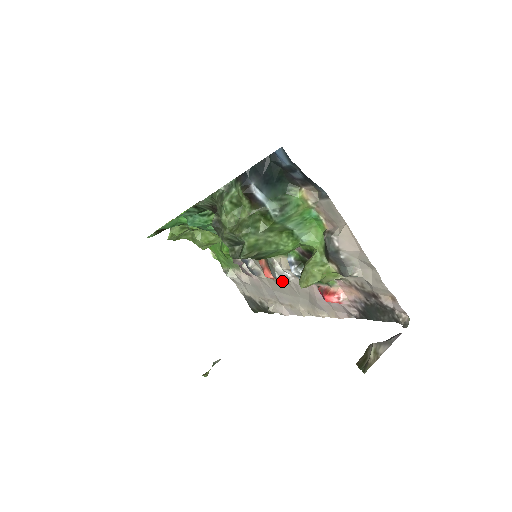
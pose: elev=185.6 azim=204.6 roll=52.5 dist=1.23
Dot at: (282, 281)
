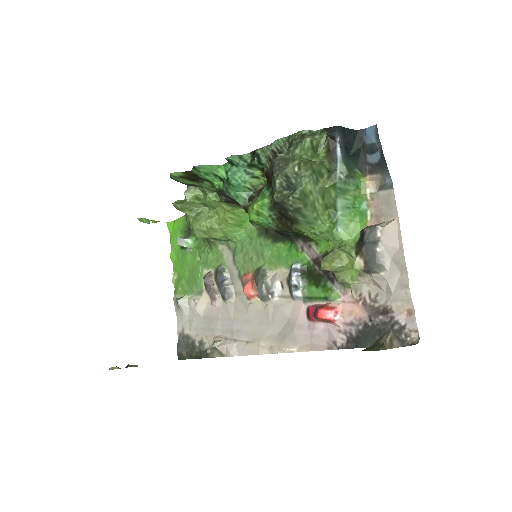
Dot at: (266, 296)
